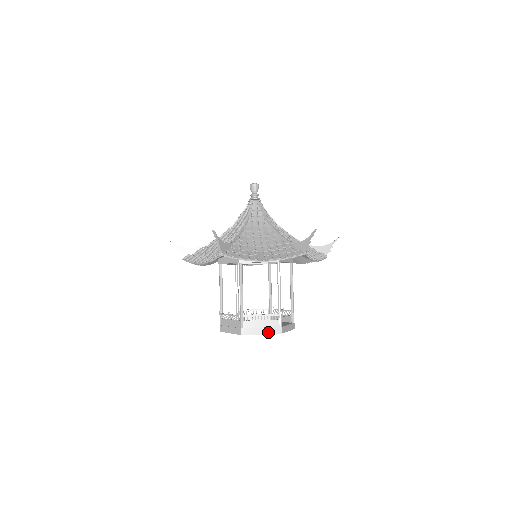
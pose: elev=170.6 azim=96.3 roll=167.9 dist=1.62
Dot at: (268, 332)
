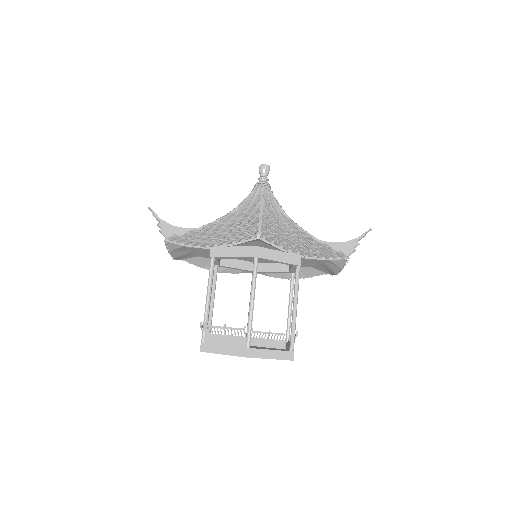
Dot at: (230, 352)
